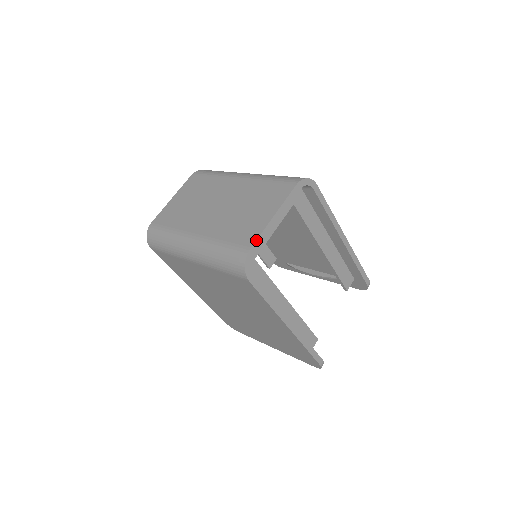
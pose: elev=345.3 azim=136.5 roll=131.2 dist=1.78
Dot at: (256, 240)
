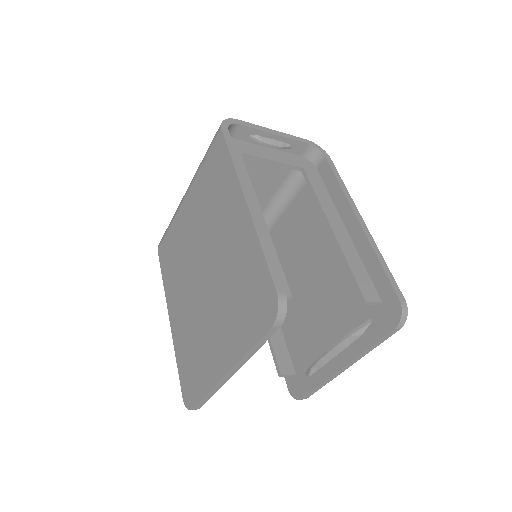
Dot at: (246, 122)
